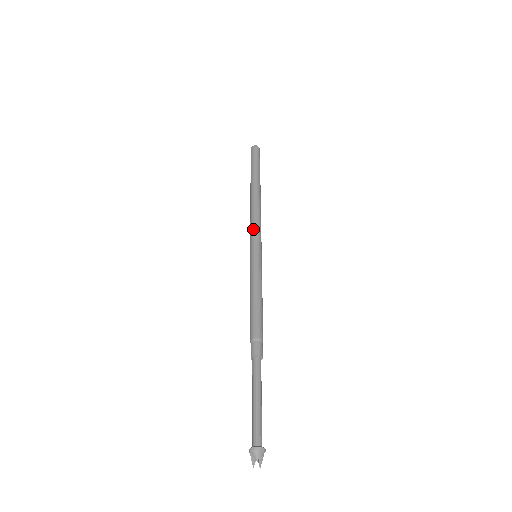
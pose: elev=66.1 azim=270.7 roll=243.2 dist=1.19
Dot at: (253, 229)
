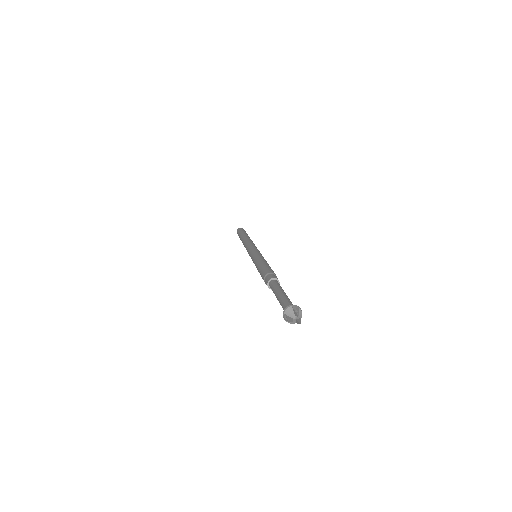
Dot at: (249, 246)
